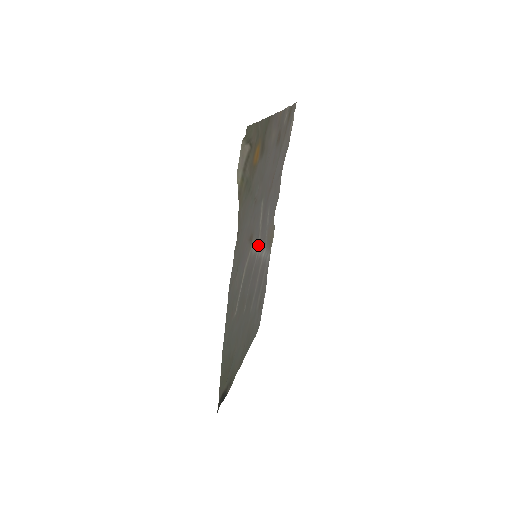
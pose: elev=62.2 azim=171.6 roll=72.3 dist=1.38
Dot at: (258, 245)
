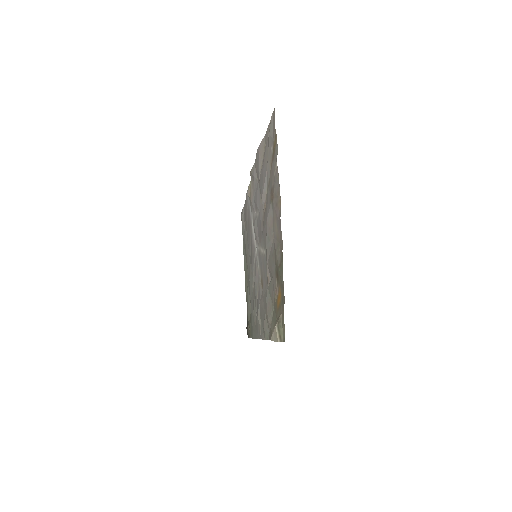
Dot at: (257, 251)
